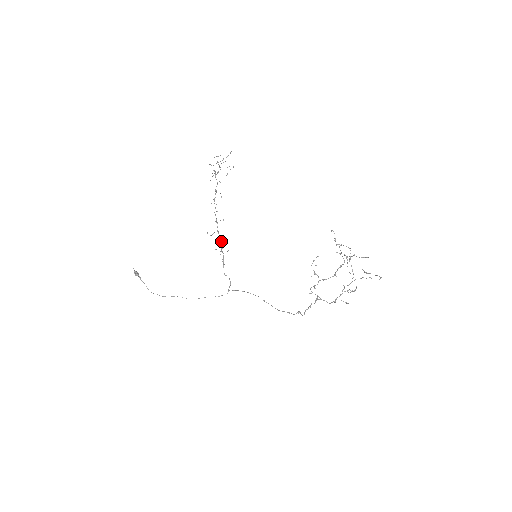
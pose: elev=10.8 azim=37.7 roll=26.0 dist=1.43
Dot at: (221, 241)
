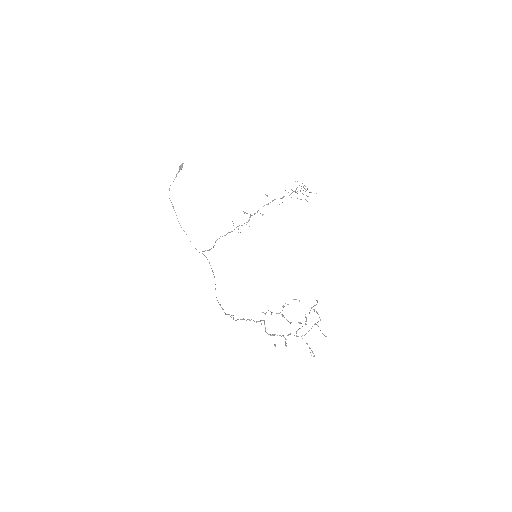
Dot at: (244, 223)
